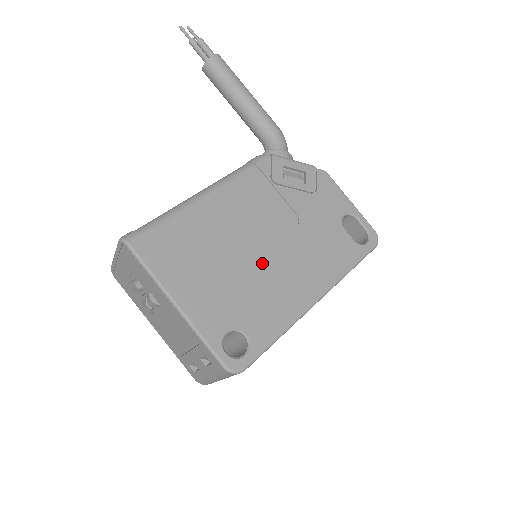
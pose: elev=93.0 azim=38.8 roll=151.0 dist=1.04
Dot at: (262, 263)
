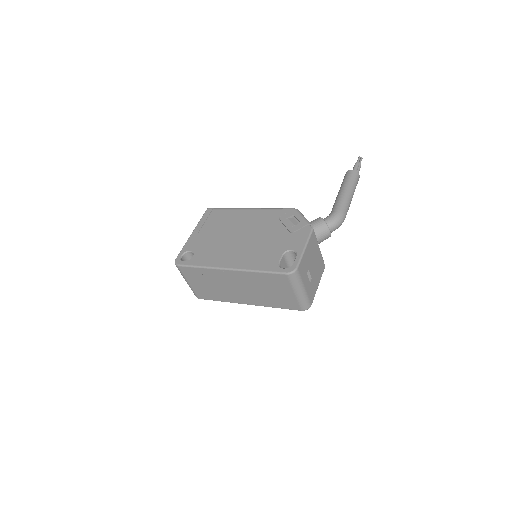
Dot at: (231, 241)
